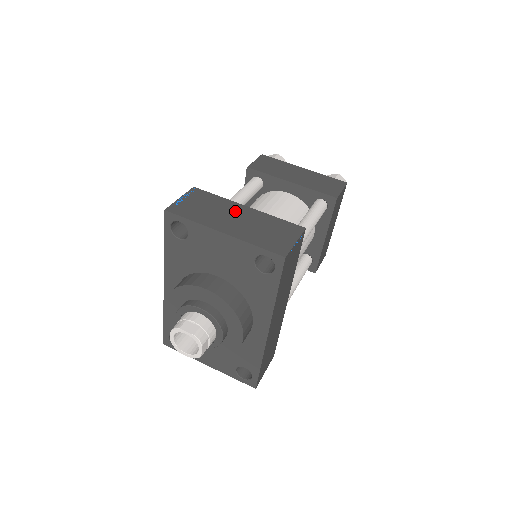
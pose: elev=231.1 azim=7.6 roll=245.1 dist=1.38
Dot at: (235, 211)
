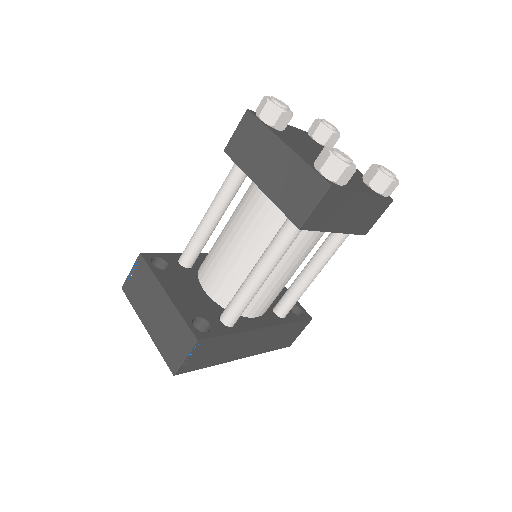
Dot at: (157, 299)
